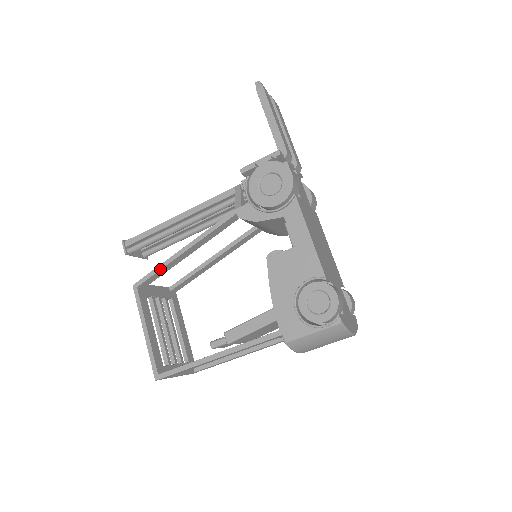
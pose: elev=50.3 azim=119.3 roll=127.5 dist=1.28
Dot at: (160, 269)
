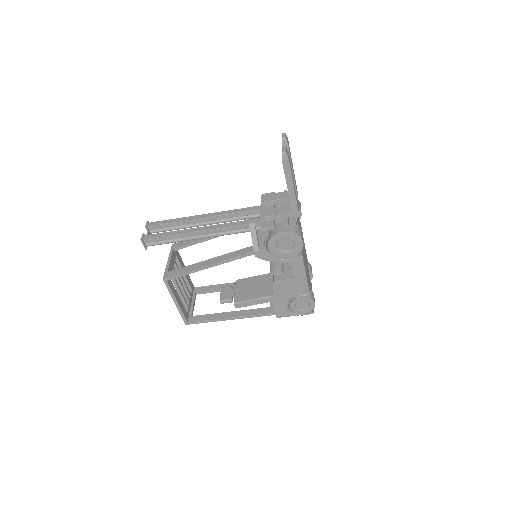
Dot at: (187, 274)
